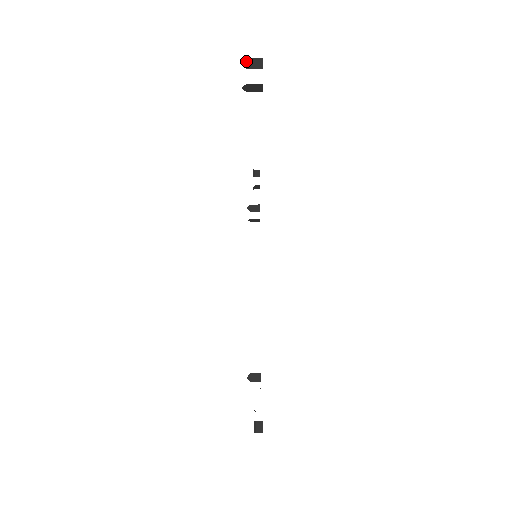
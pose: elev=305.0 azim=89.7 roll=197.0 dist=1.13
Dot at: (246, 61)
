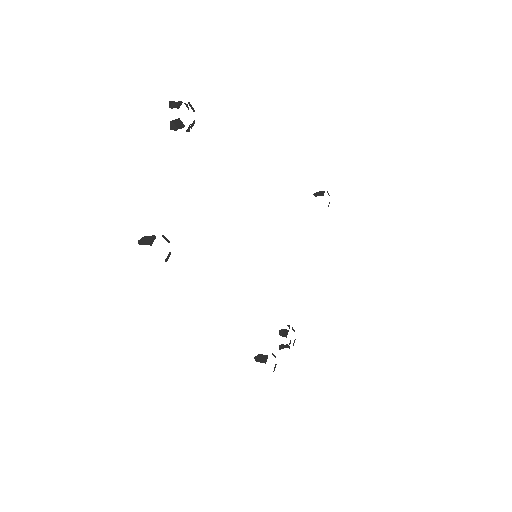
Dot at: occluded
